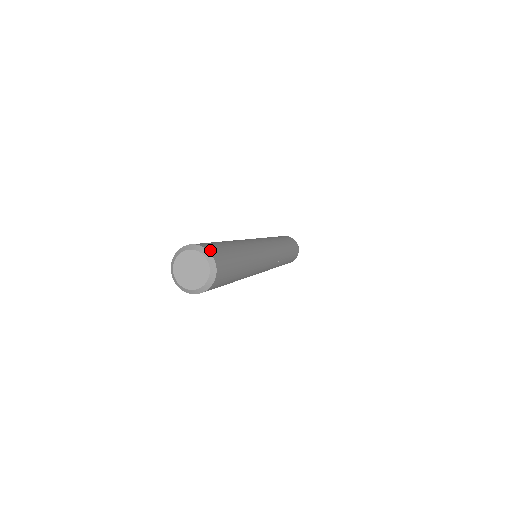
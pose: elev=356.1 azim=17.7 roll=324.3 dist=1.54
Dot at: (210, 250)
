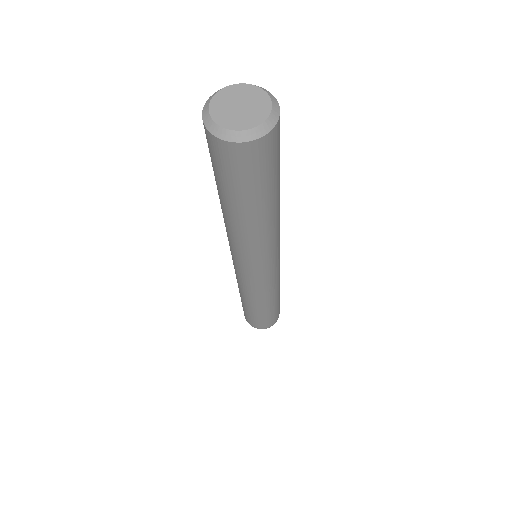
Dot at: occluded
